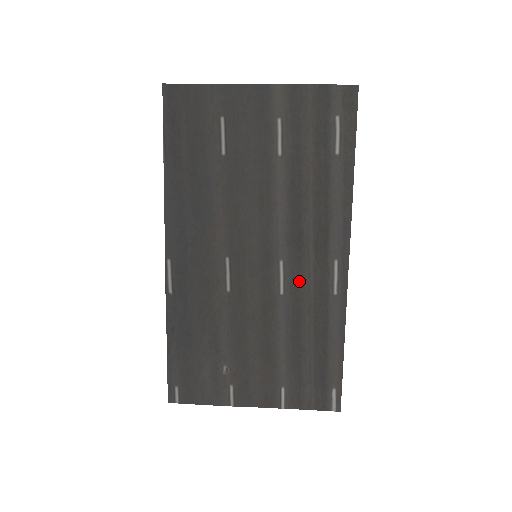
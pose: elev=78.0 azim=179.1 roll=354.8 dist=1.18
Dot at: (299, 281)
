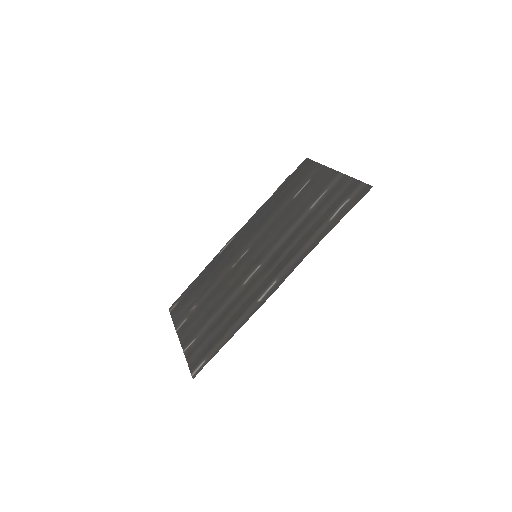
Dot at: (255, 282)
